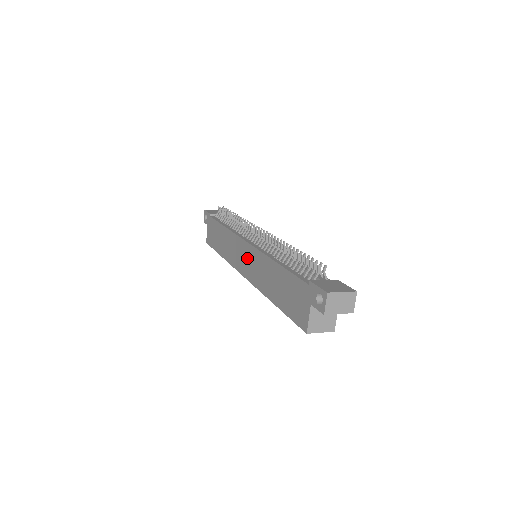
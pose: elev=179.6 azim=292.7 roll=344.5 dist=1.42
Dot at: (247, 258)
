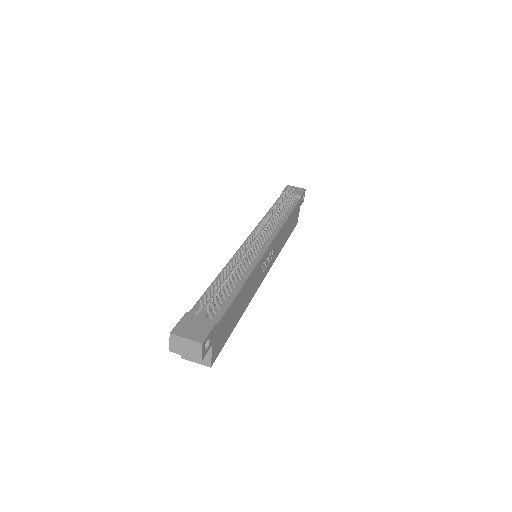
Dot at: occluded
